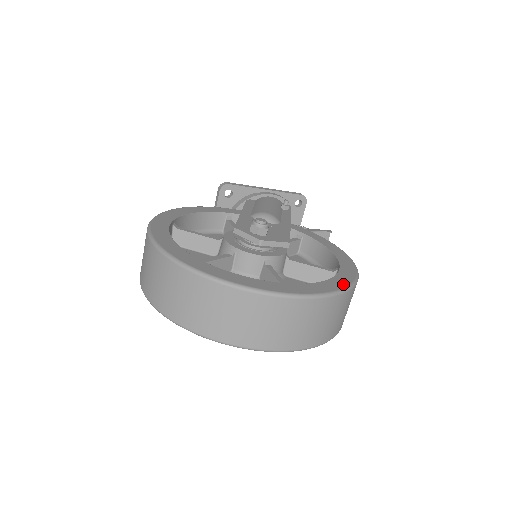
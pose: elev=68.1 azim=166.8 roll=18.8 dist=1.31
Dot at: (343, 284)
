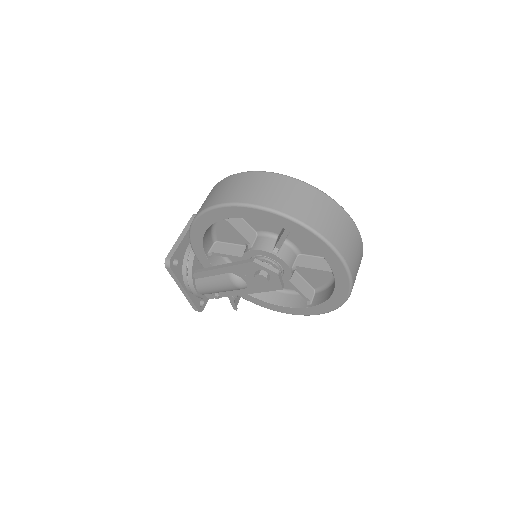
Dot at: occluded
